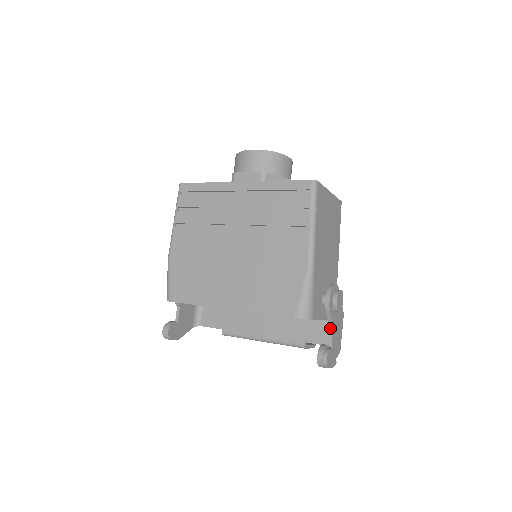
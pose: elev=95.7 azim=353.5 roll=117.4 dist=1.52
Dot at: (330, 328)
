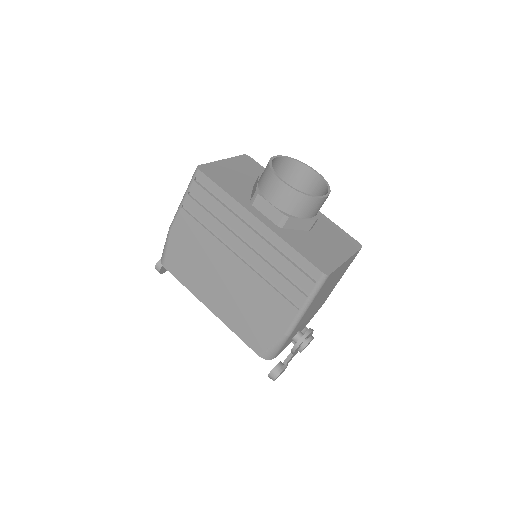
Dot at: (291, 353)
